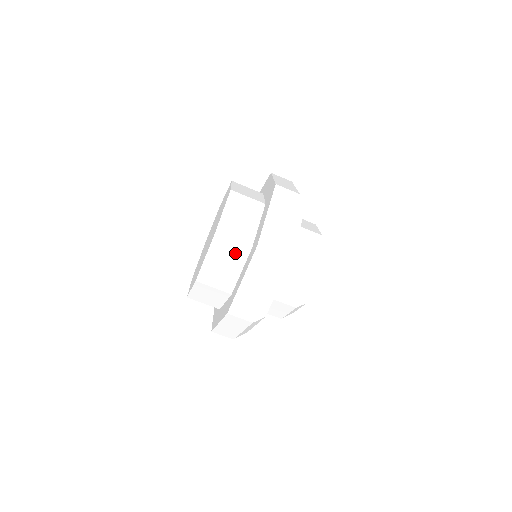
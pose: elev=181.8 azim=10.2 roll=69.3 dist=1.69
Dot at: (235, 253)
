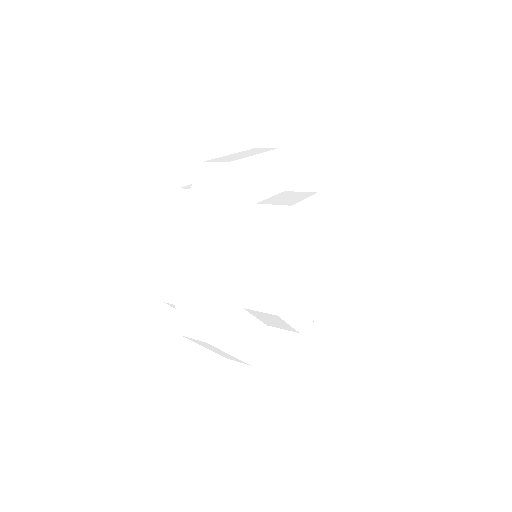
Dot at: occluded
